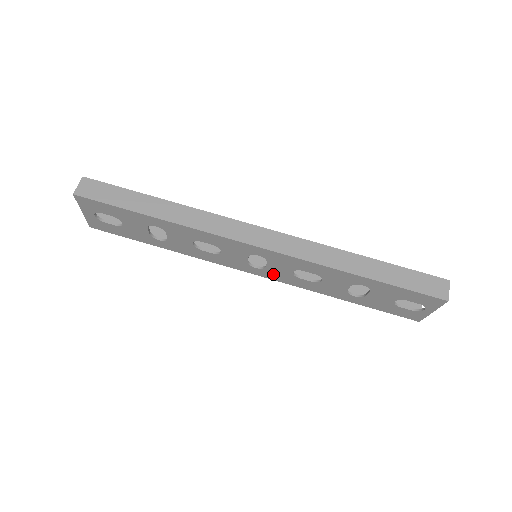
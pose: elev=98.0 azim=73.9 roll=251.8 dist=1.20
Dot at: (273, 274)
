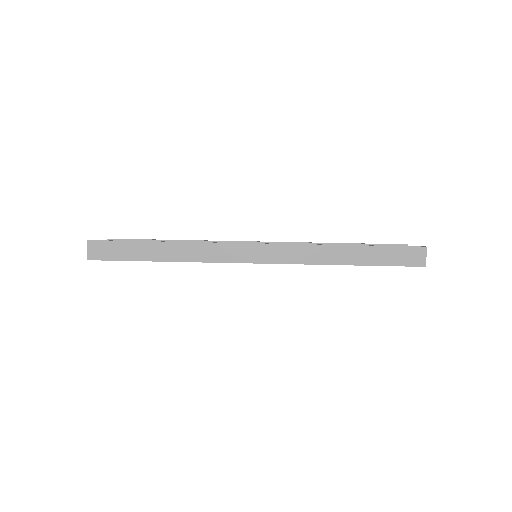
Dot at: occluded
